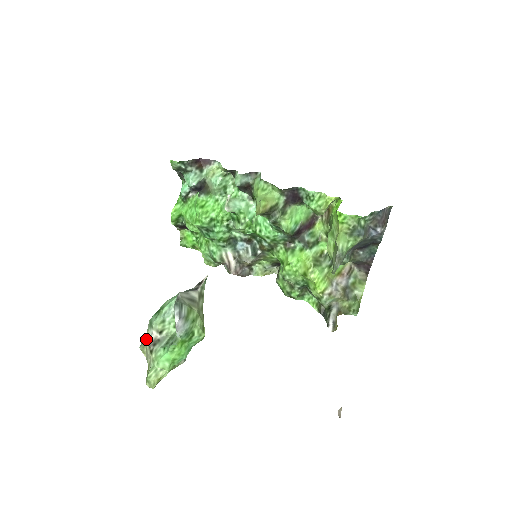
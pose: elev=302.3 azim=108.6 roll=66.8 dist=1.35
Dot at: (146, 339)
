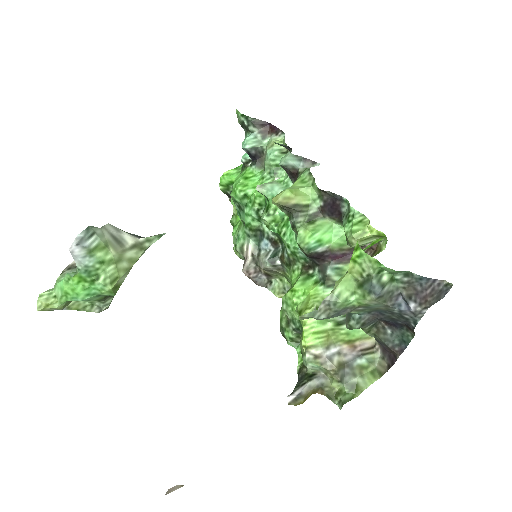
Dot at: occluded
